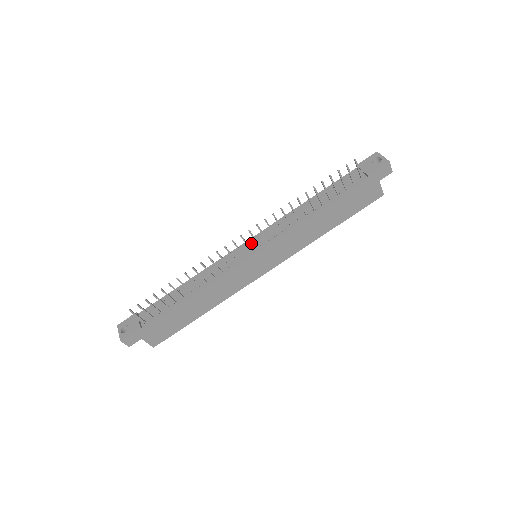
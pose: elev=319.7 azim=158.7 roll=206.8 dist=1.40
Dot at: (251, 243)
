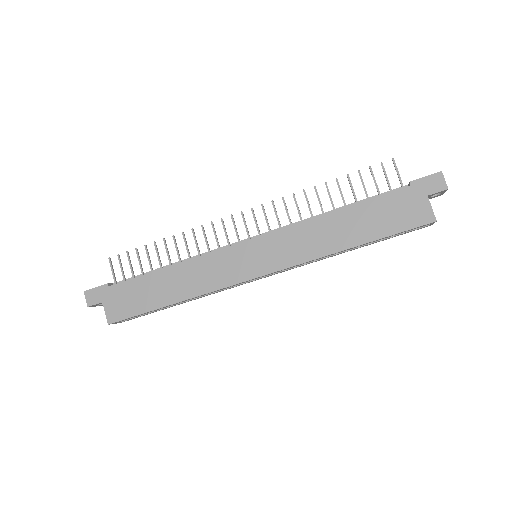
Dot at: (255, 236)
